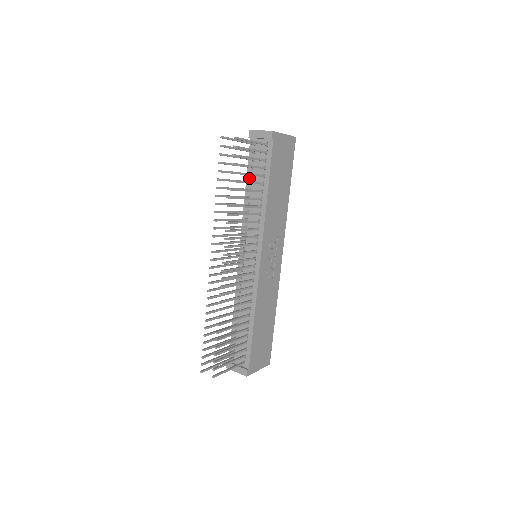
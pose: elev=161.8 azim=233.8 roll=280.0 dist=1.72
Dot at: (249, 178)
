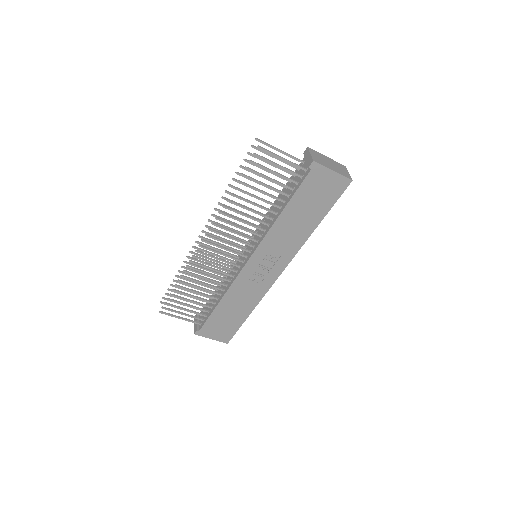
Dot at: (284, 189)
